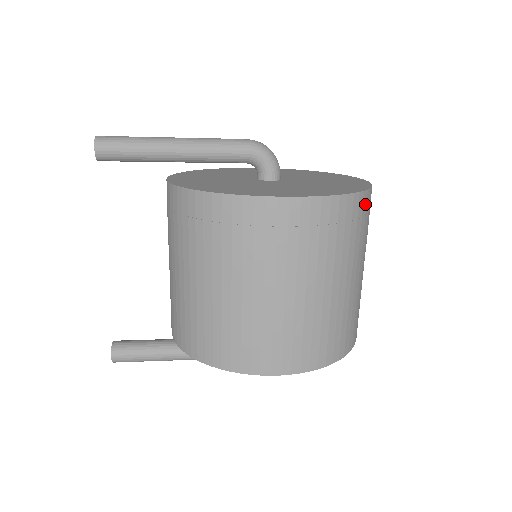
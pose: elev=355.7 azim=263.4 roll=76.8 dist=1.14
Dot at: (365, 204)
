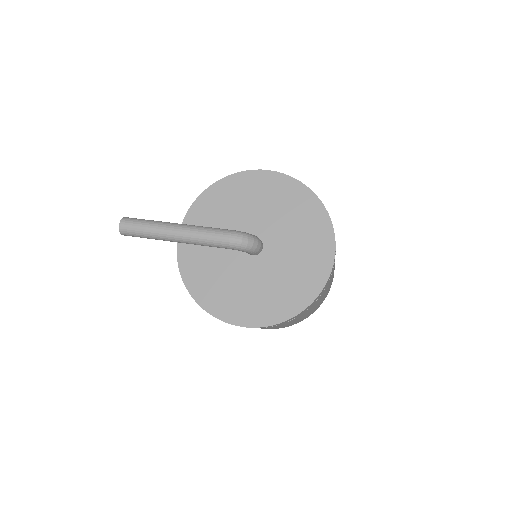
Dot at: (311, 305)
